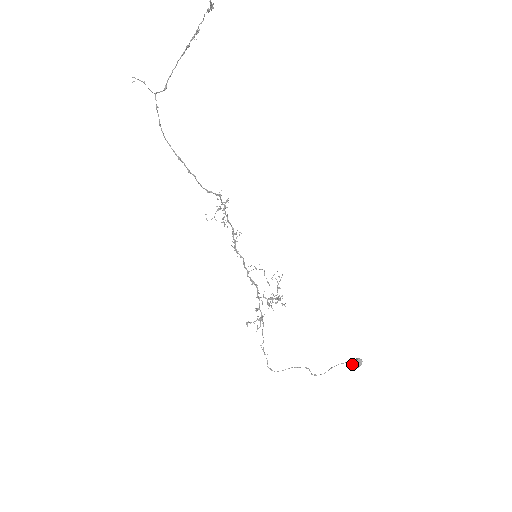
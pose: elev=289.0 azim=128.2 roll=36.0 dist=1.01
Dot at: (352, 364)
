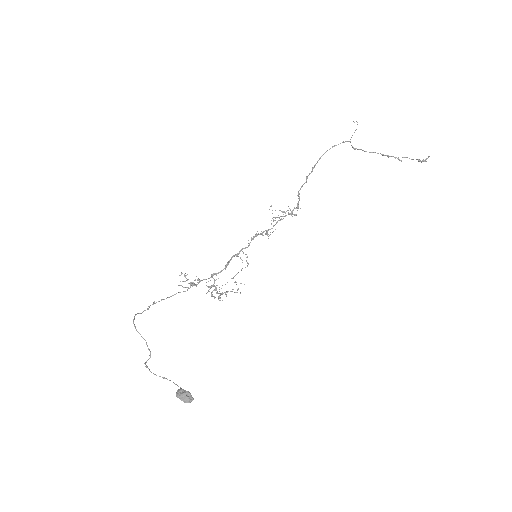
Dot at: (185, 391)
